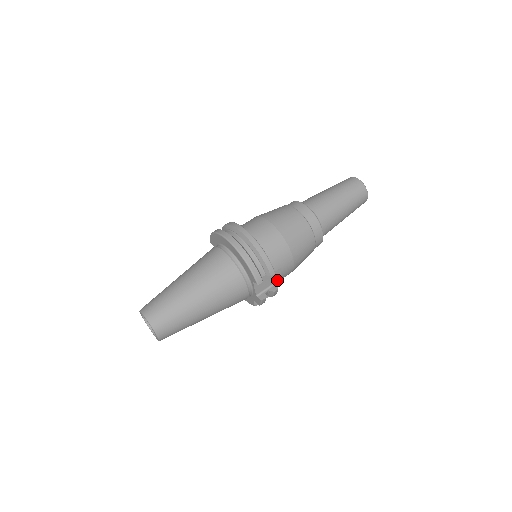
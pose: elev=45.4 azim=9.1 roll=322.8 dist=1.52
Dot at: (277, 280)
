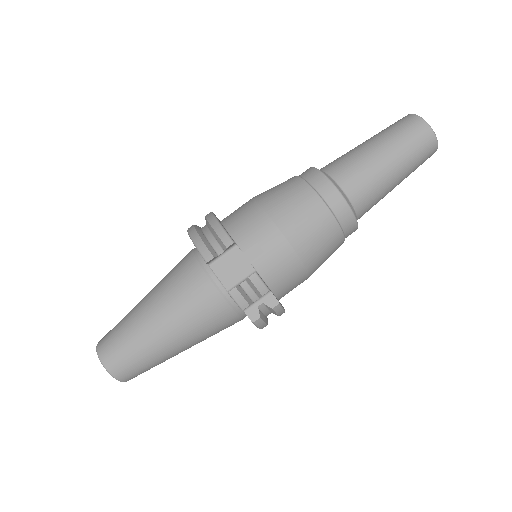
Dot at: (266, 268)
